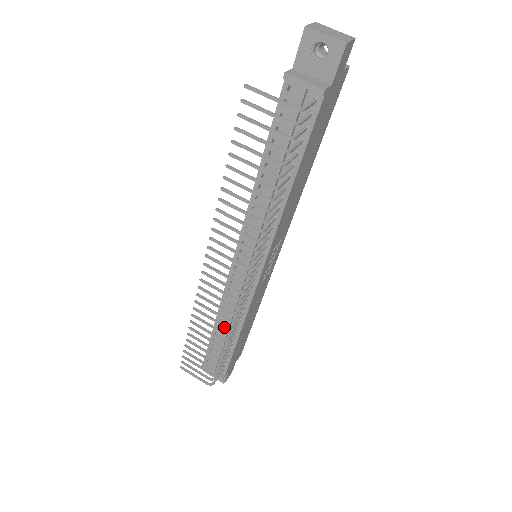
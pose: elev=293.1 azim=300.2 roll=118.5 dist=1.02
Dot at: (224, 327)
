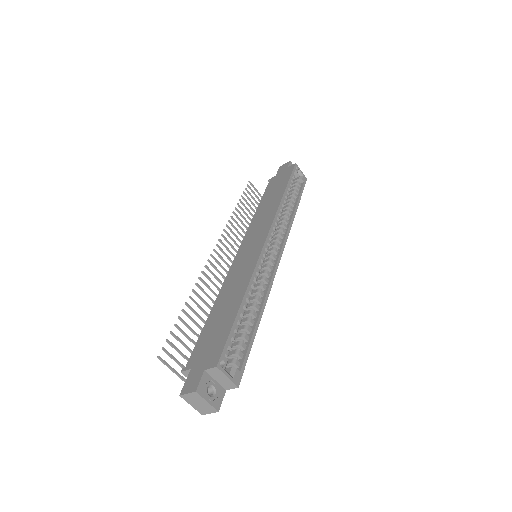
Dot at: occluded
